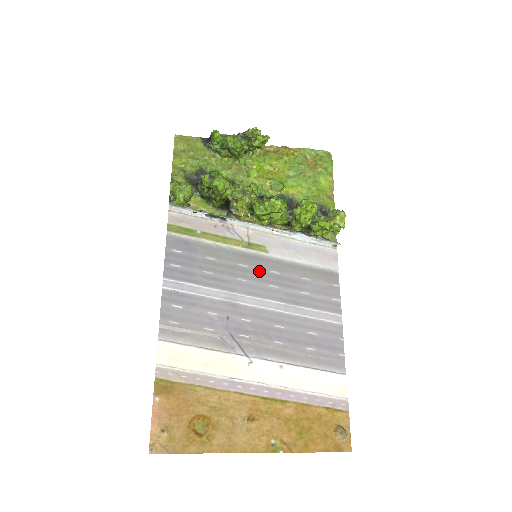
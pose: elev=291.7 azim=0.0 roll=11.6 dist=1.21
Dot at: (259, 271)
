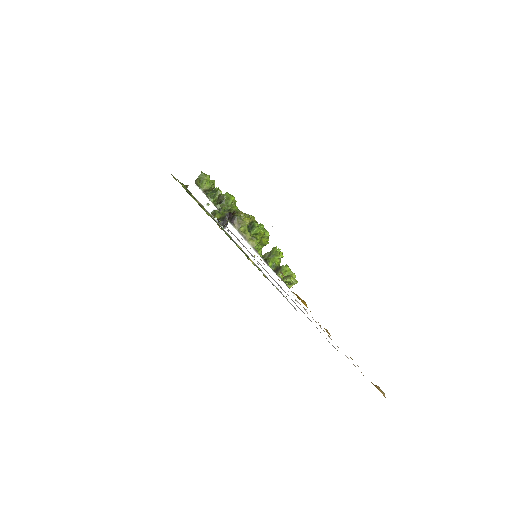
Dot at: occluded
